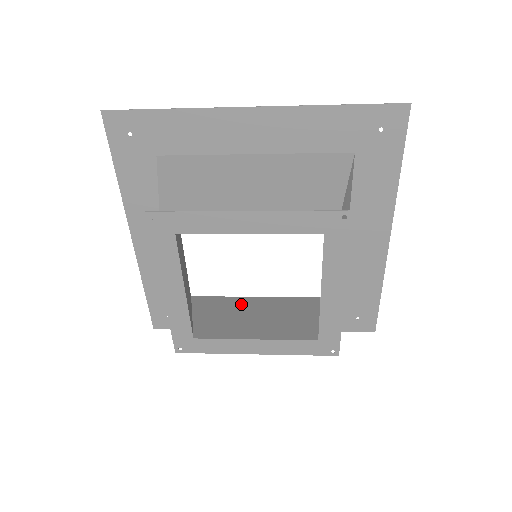
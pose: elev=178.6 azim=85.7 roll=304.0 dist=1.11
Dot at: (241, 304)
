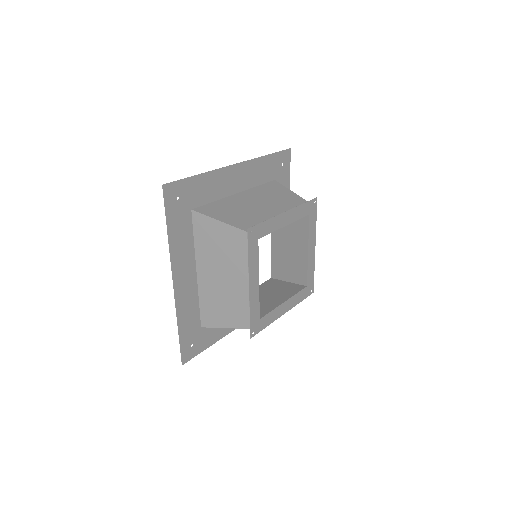
Dot at: occluded
